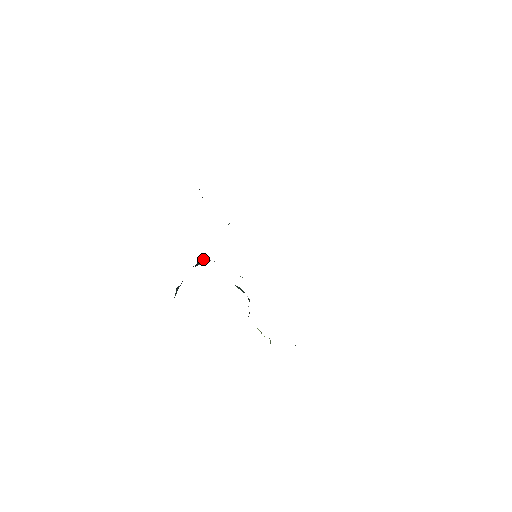
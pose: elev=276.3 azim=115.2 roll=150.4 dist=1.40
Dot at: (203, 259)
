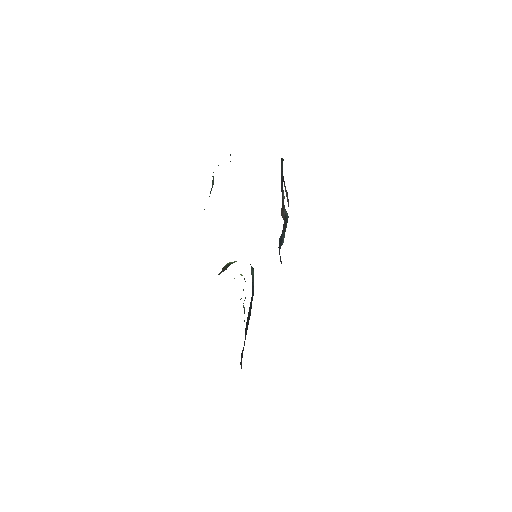
Dot at: occluded
